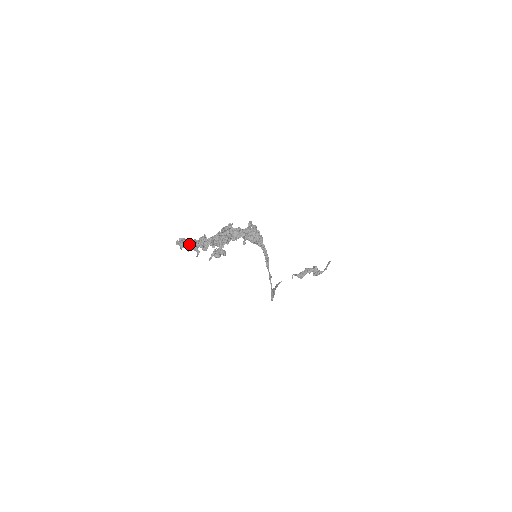
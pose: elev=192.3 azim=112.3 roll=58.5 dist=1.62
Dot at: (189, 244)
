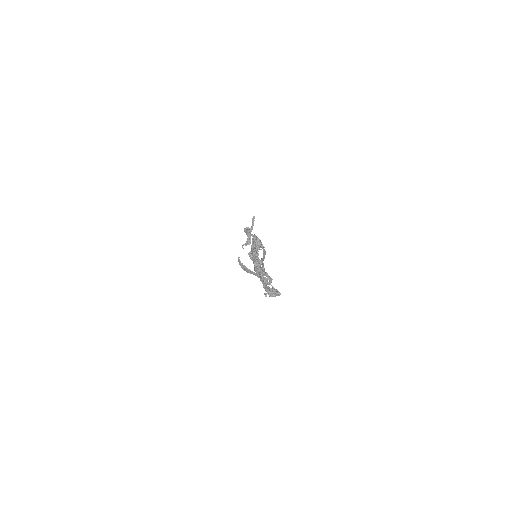
Dot at: occluded
